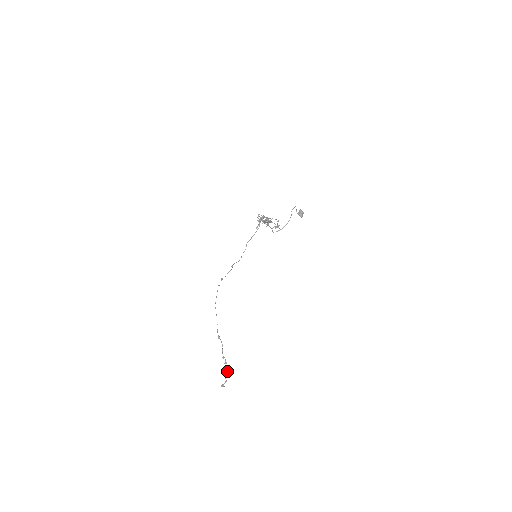
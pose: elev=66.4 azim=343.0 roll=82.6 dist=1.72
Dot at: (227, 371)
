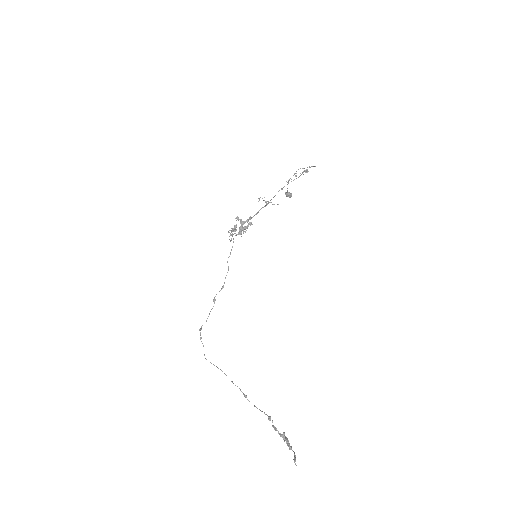
Dot at: (285, 437)
